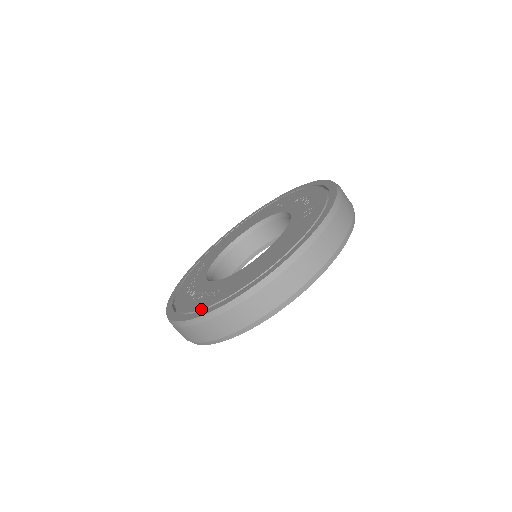
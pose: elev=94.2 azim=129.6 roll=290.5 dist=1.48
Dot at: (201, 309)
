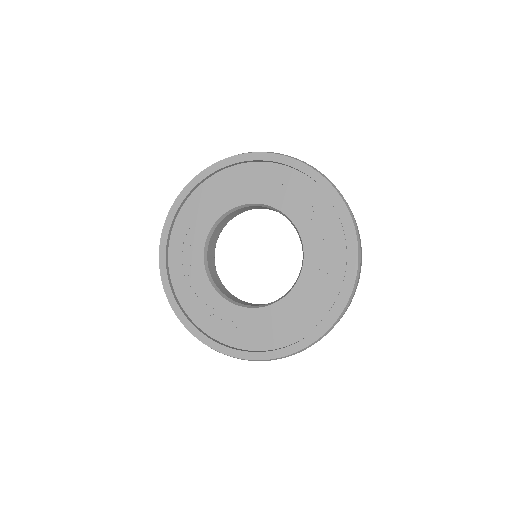
Dot at: (222, 342)
